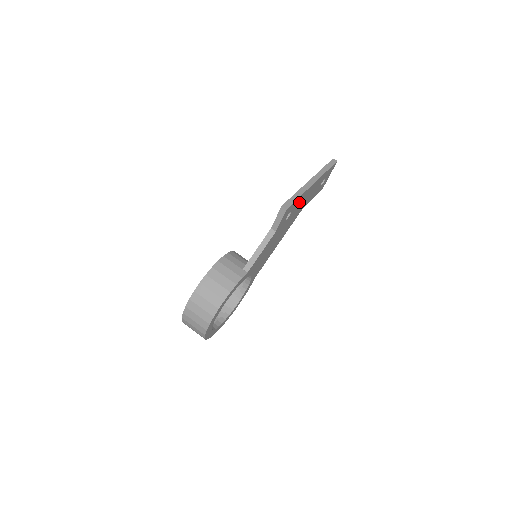
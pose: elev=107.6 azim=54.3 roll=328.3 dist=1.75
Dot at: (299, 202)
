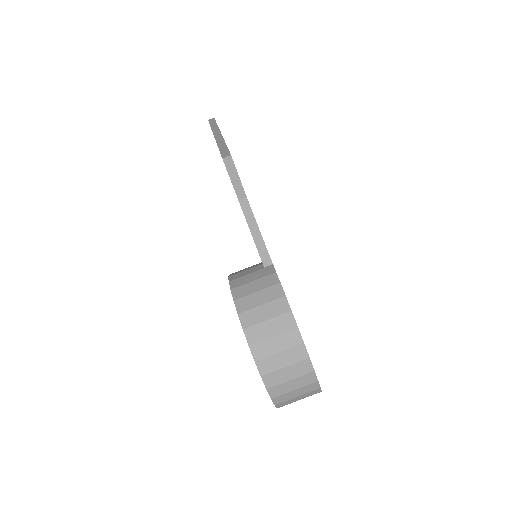
Dot at: occluded
